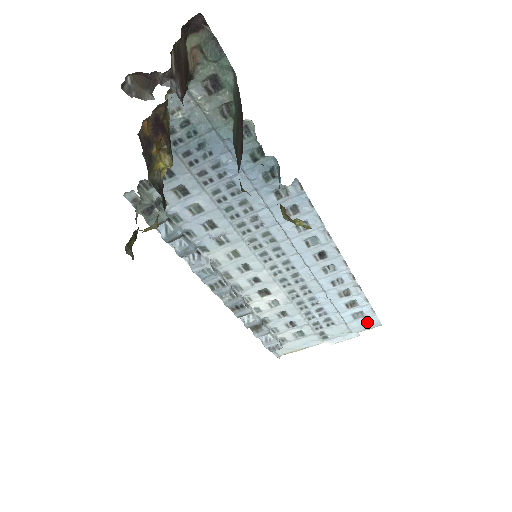
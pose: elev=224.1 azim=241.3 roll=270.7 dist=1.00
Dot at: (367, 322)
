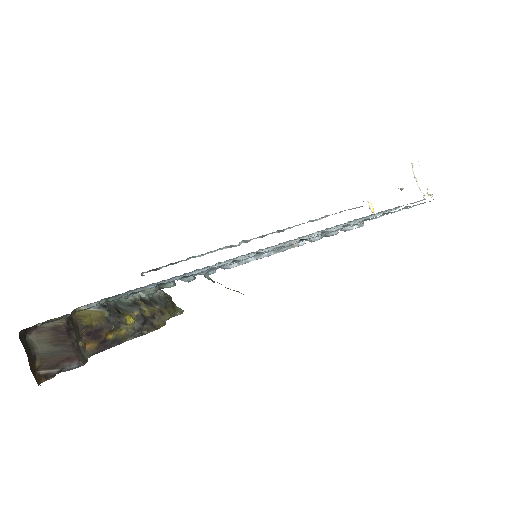
Dot at: (423, 203)
